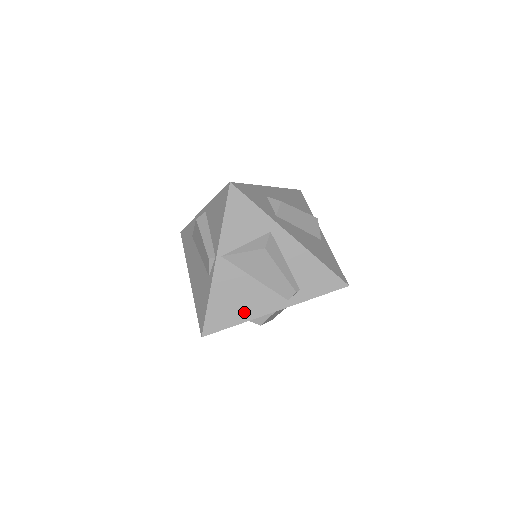
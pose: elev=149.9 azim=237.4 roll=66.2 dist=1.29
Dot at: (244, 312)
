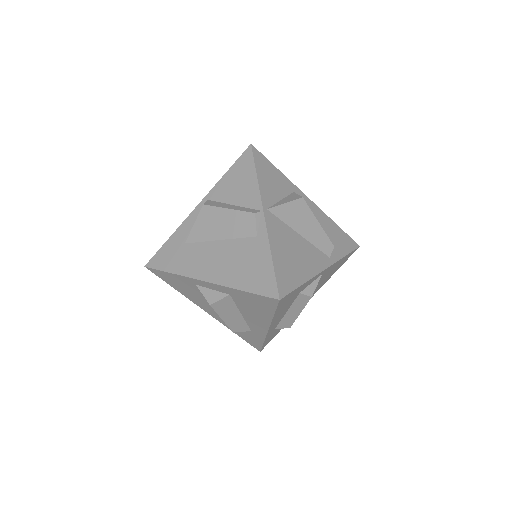
Dot at: (304, 269)
